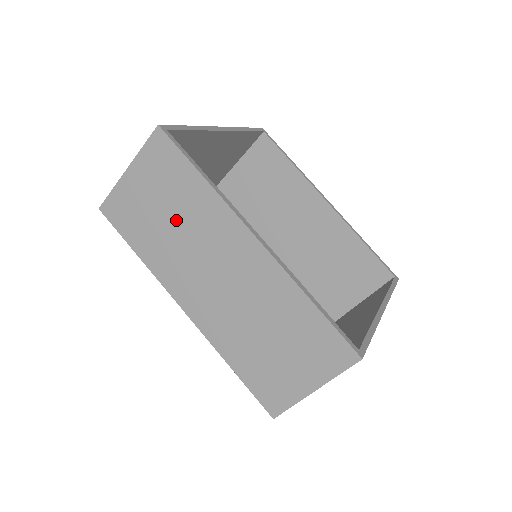
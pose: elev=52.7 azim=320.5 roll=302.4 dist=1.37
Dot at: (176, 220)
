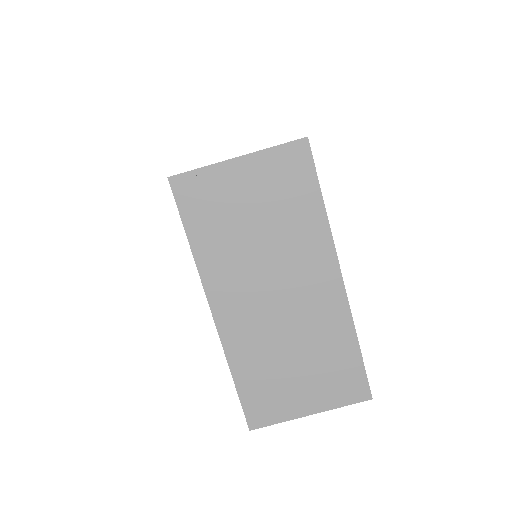
Dot at: occluded
